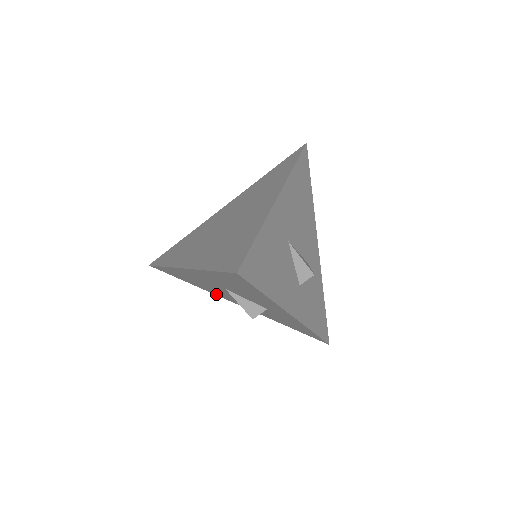
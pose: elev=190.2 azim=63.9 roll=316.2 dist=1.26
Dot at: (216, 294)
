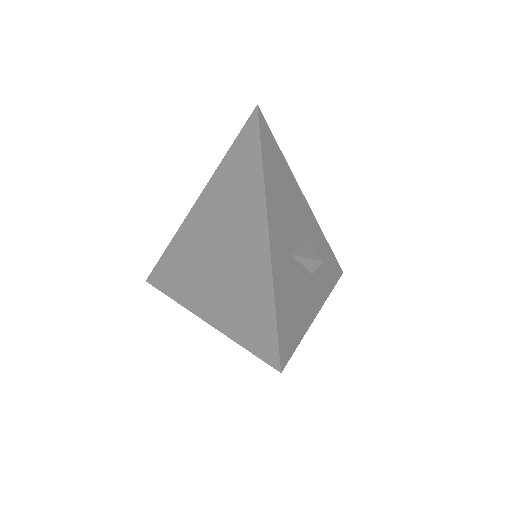
Dot at: occluded
